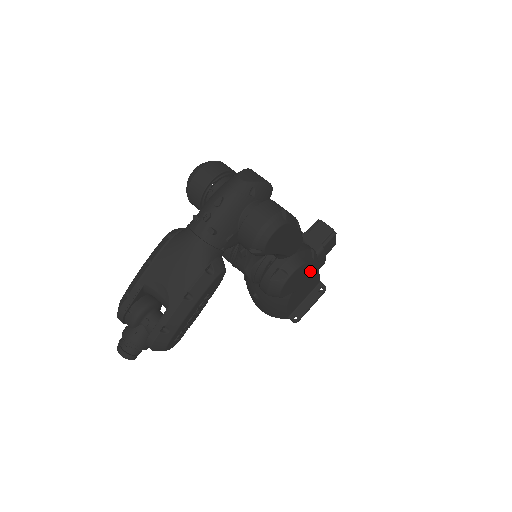
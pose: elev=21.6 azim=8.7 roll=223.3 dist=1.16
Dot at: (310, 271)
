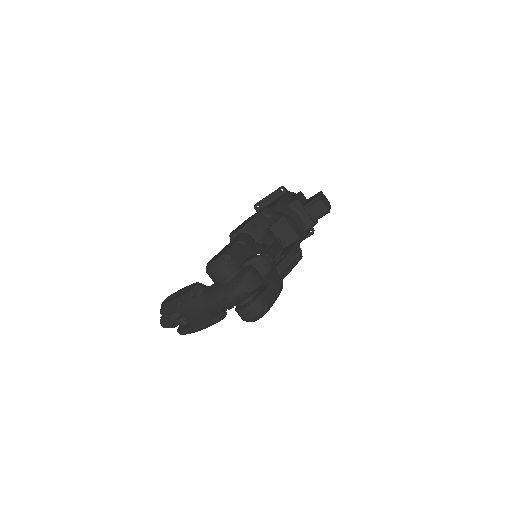
Dot at: occluded
